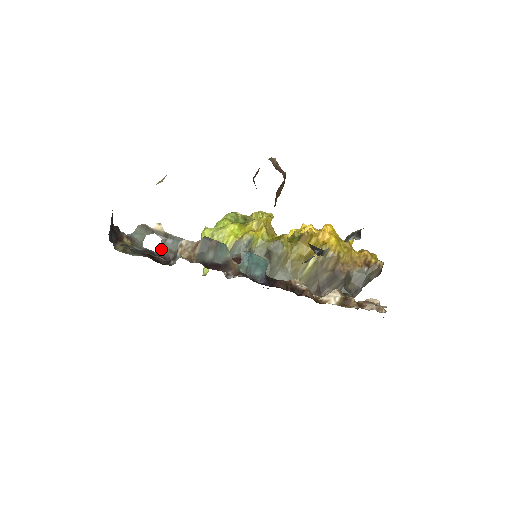
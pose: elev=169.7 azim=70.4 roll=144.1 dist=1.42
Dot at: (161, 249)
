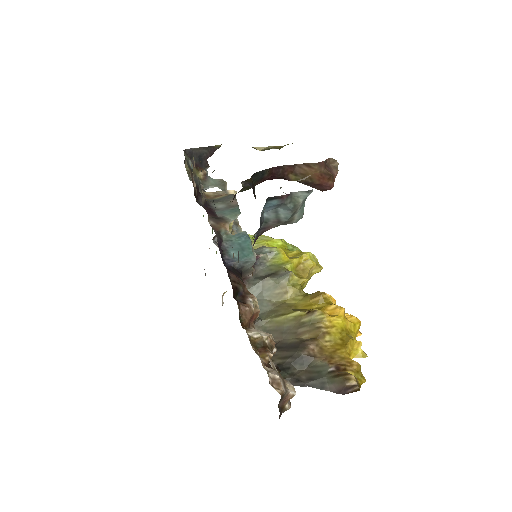
Dot at: occluded
